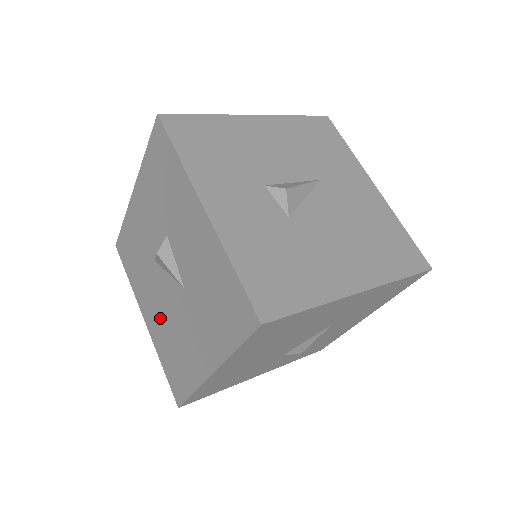
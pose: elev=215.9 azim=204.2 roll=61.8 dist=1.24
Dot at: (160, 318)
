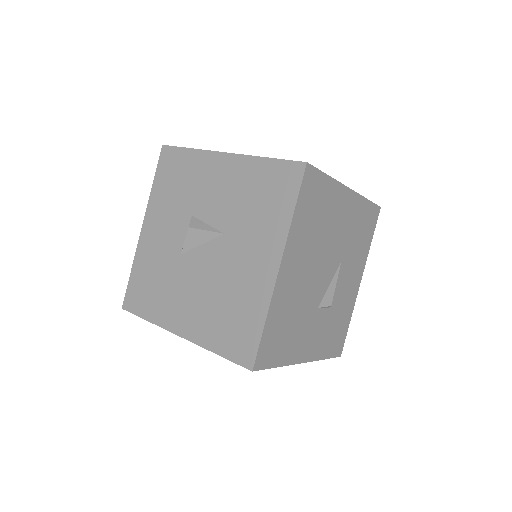
Dot at: (201, 301)
